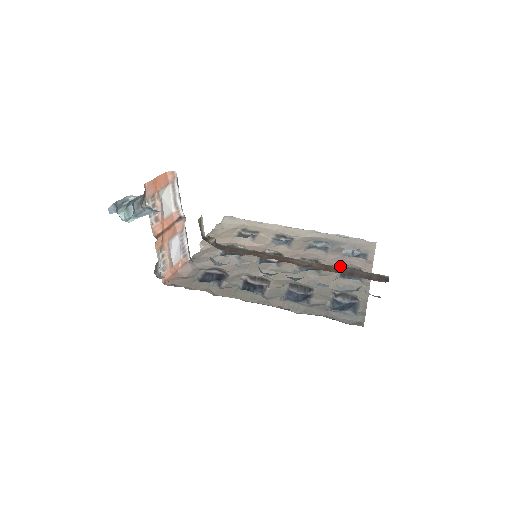
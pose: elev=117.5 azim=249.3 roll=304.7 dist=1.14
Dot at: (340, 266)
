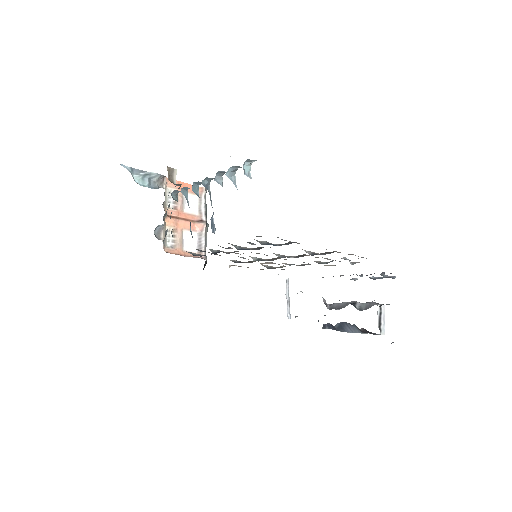
Dot at: (320, 253)
